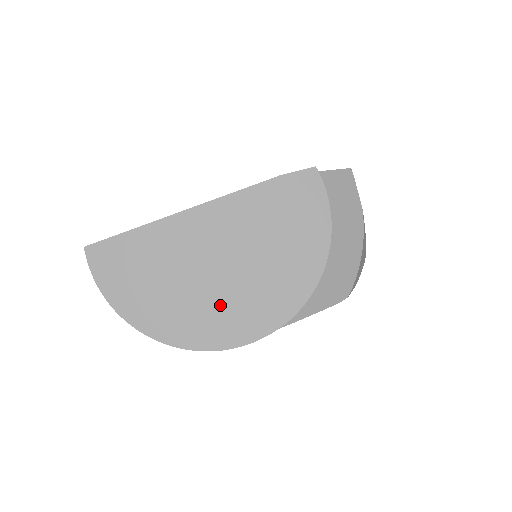
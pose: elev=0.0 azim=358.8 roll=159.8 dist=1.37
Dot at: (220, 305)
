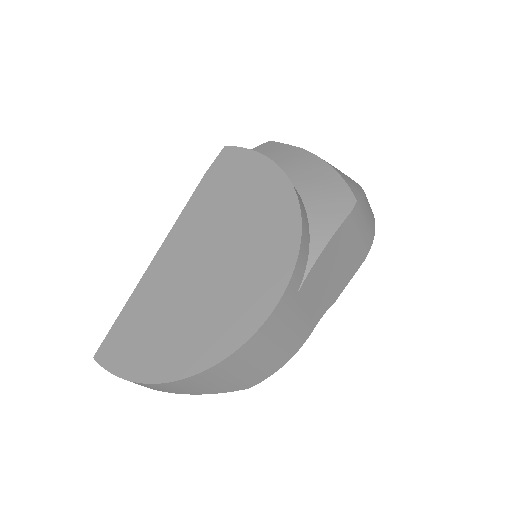
Dot at: (231, 290)
